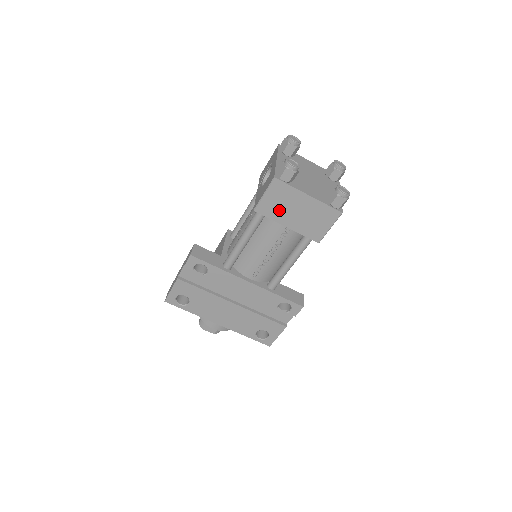
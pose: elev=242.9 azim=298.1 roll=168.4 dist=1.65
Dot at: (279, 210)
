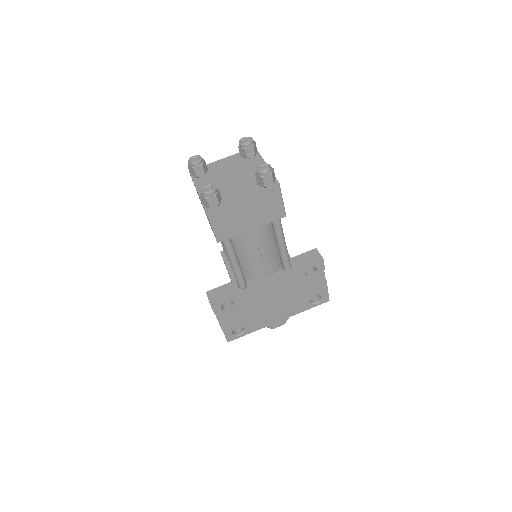
Dot at: (234, 226)
